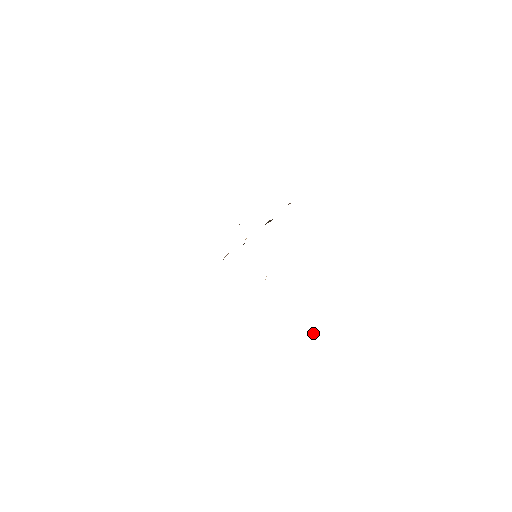
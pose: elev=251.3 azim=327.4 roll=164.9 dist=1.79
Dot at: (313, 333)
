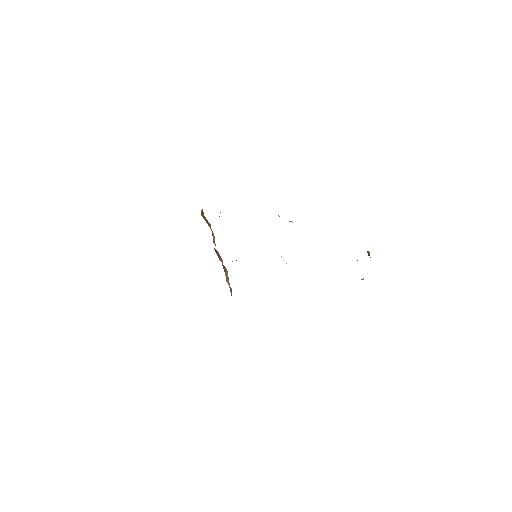
Dot at: (368, 255)
